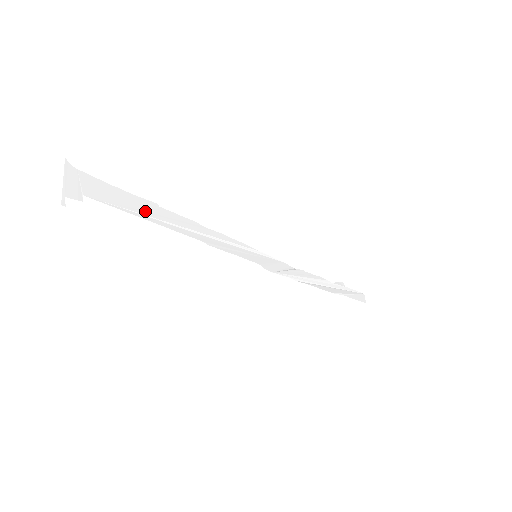
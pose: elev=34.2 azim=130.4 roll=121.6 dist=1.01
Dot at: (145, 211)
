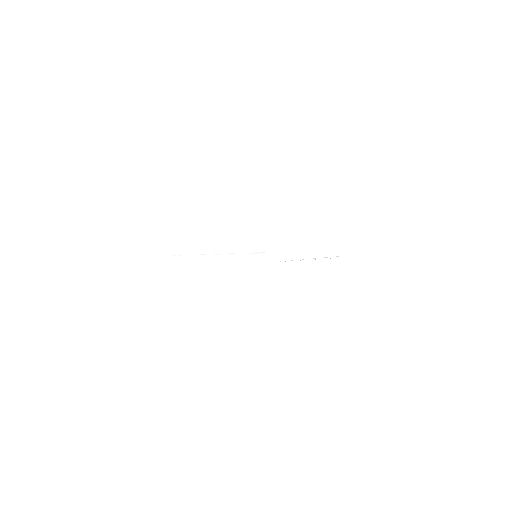
Dot at: (179, 253)
